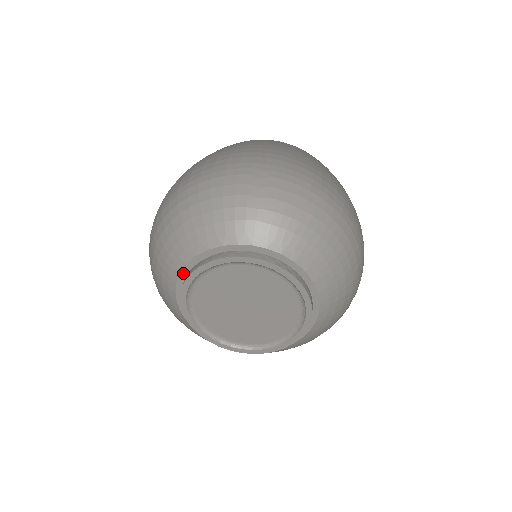
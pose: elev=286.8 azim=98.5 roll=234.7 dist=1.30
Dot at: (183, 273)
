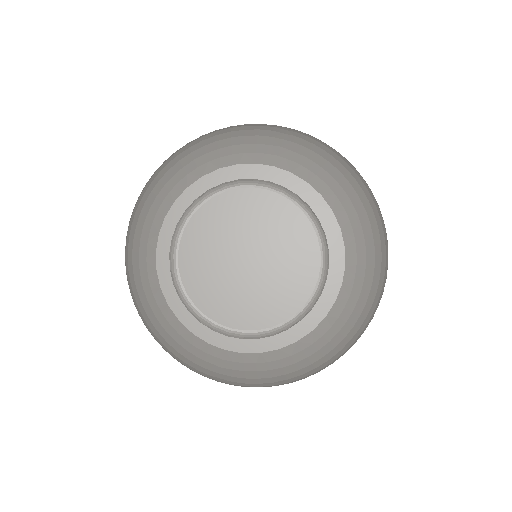
Dot at: (178, 202)
